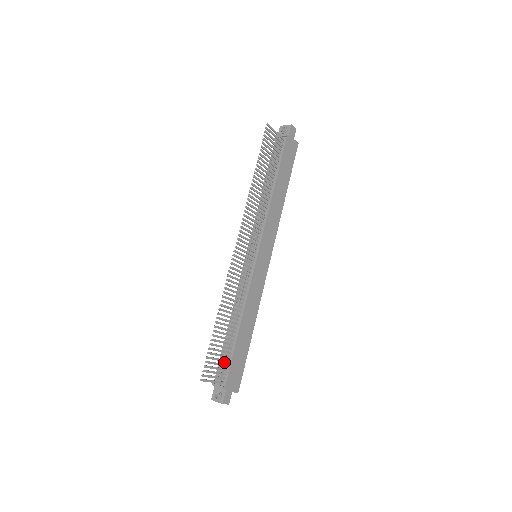
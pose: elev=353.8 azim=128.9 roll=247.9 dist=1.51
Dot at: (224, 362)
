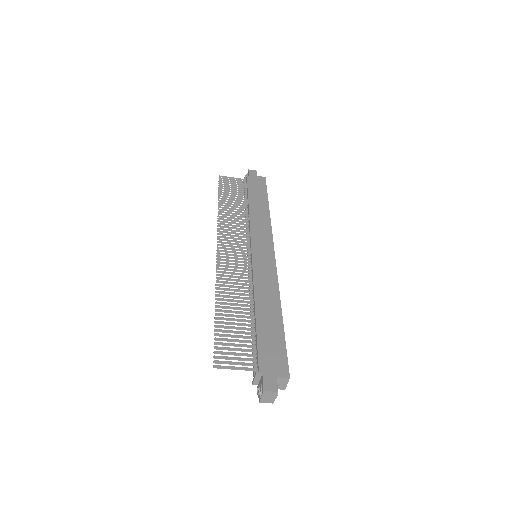
Dot at: (252, 351)
